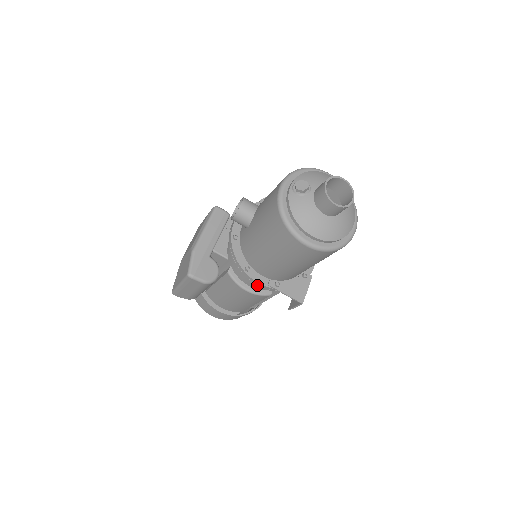
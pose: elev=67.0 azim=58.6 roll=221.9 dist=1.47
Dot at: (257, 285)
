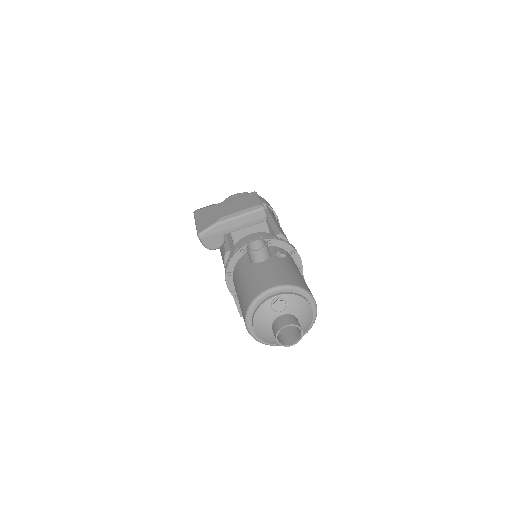
Dot at: (227, 284)
